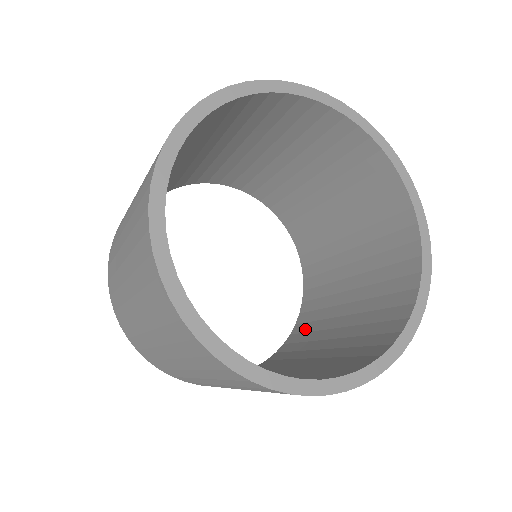
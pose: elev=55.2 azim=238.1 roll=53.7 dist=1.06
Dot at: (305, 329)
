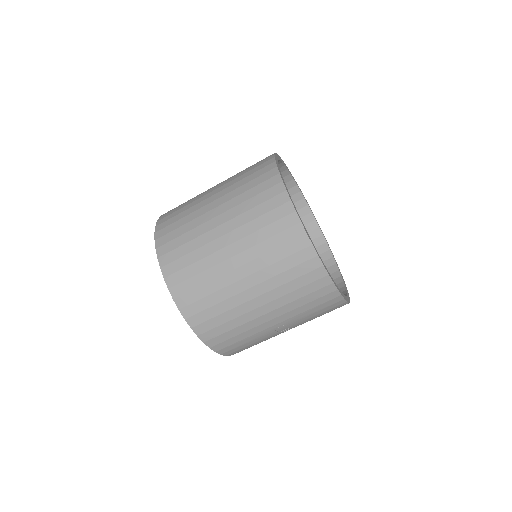
Dot at: occluded
